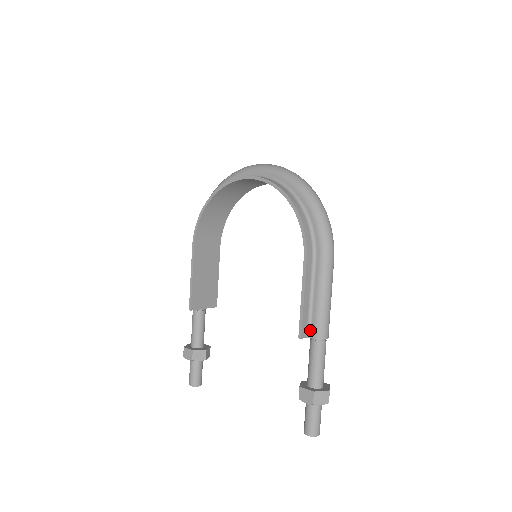
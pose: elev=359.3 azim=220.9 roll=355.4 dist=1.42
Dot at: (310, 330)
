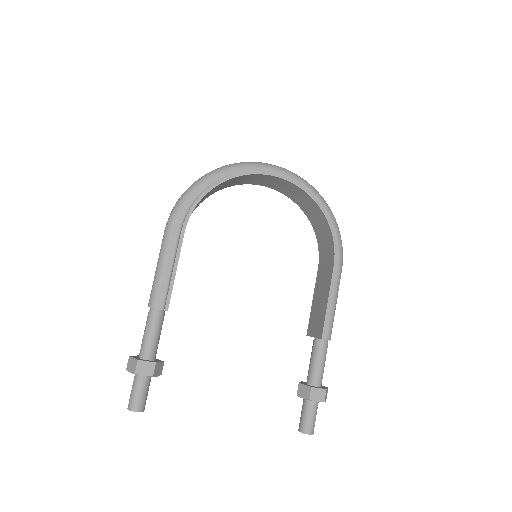
Dot at: occluded
